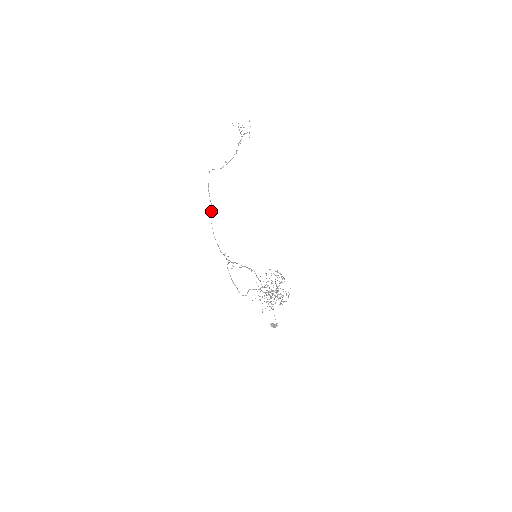
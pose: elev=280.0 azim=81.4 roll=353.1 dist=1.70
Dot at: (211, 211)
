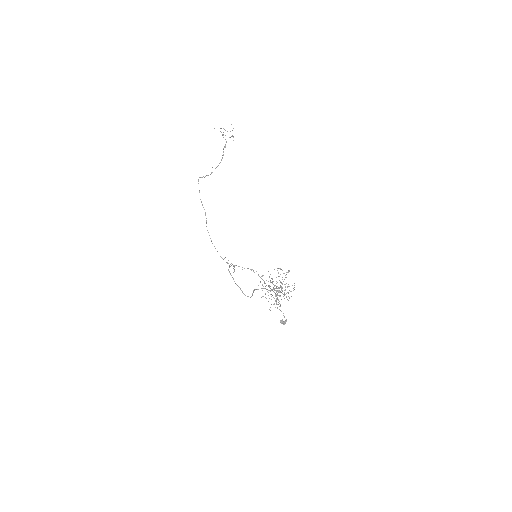
Dot at: occluded
